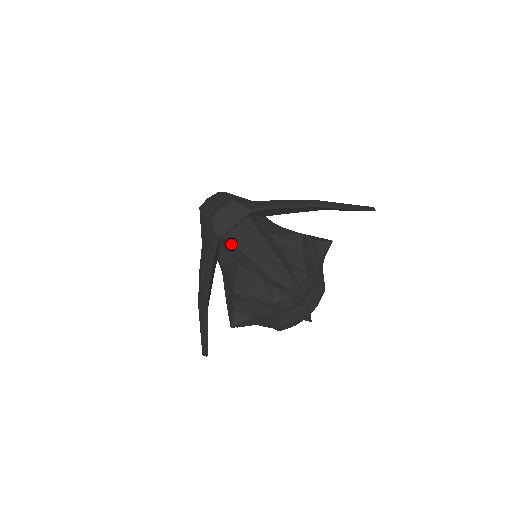
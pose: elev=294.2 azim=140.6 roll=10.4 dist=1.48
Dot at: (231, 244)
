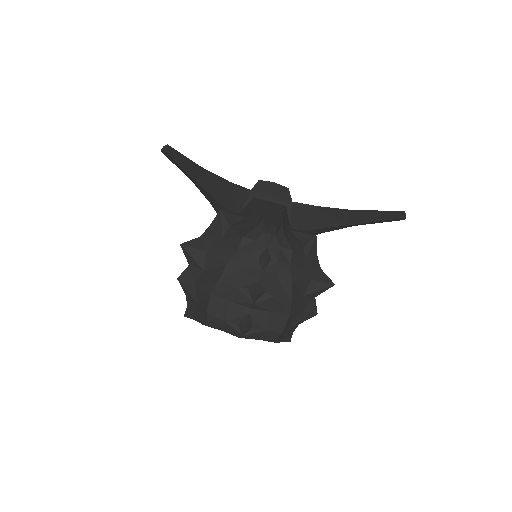
Dot at: (255, 201)
